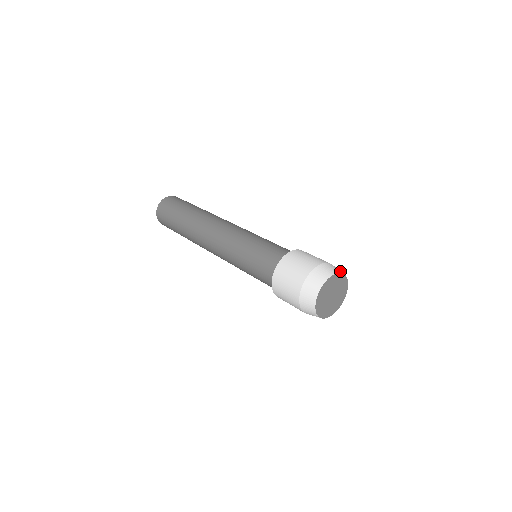
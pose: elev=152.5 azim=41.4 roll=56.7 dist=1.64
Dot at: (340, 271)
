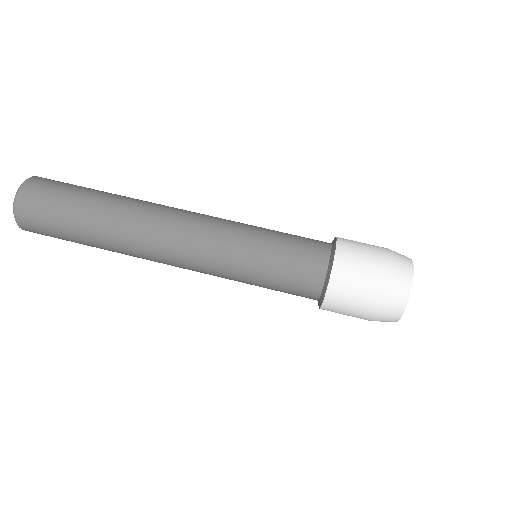
Dot at: occluded
